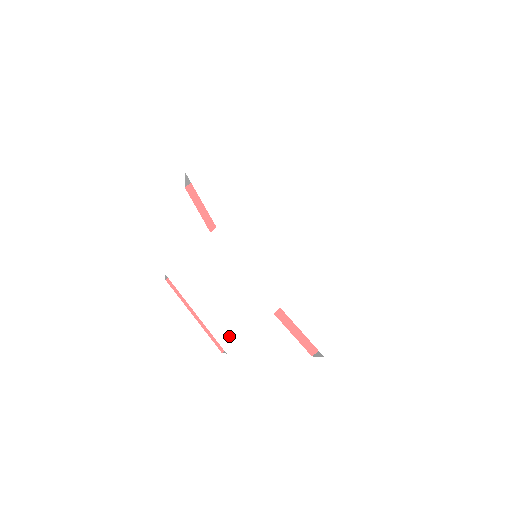
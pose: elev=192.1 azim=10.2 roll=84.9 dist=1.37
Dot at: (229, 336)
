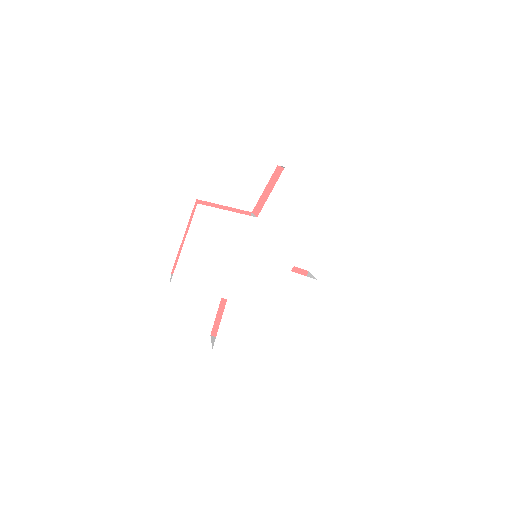
Dot at: (183, 277)
